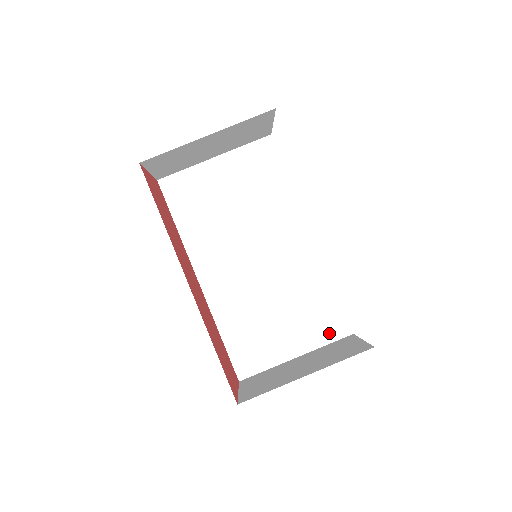
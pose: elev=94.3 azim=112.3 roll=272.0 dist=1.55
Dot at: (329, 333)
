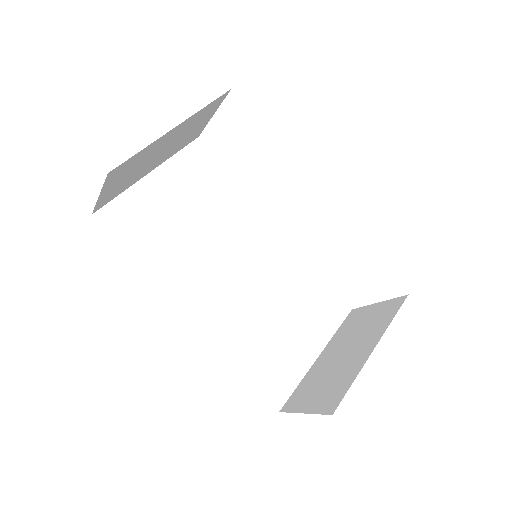
Dot at: (333, 318)
